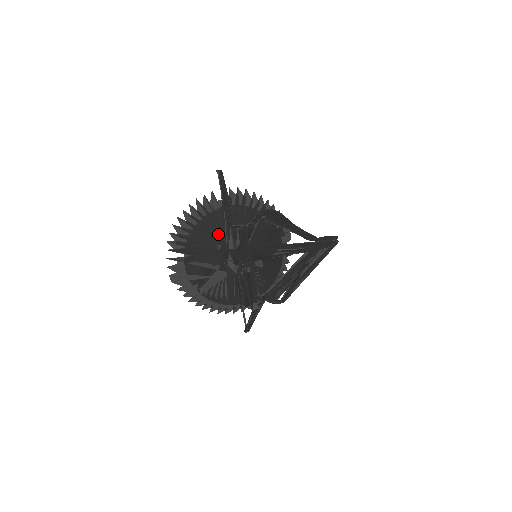
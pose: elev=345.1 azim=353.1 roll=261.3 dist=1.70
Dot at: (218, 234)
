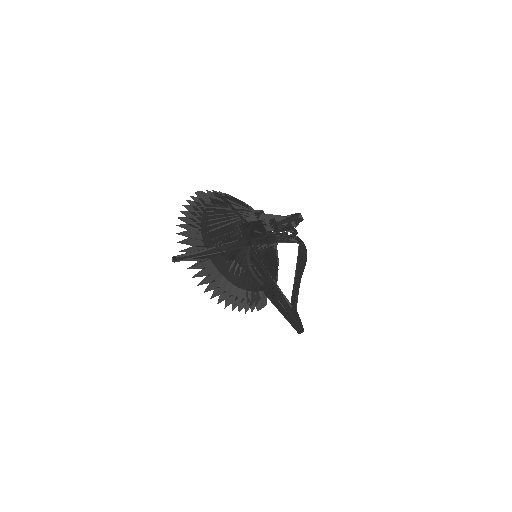
Dot at: occluded
